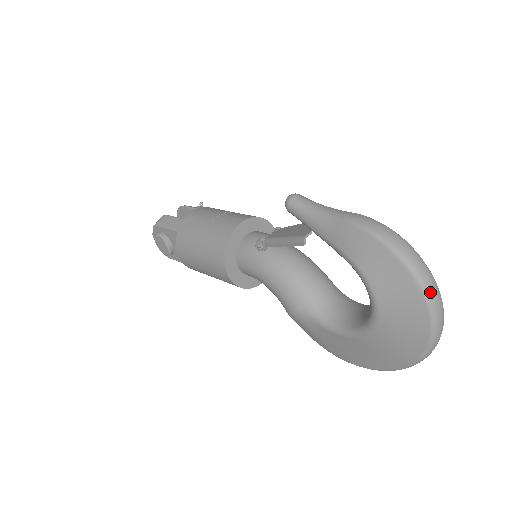
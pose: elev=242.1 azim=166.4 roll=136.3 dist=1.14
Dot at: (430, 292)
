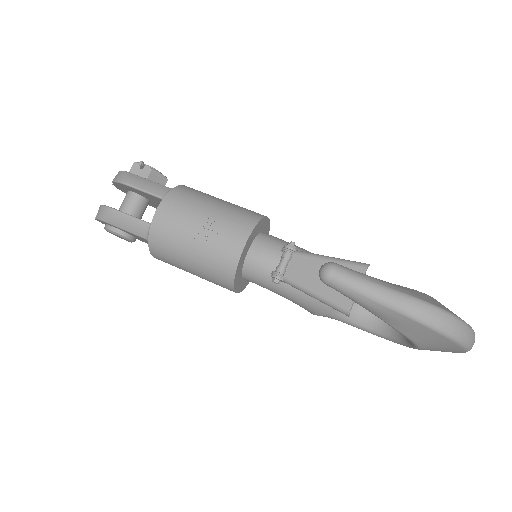
Dot at: (471, 347)
